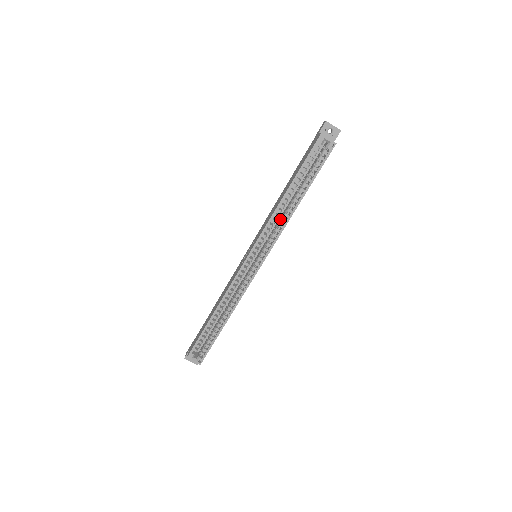
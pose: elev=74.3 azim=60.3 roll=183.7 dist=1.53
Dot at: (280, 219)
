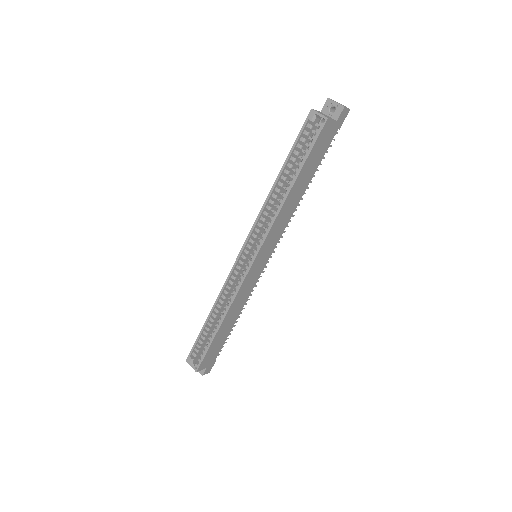
Dot at: occluded
